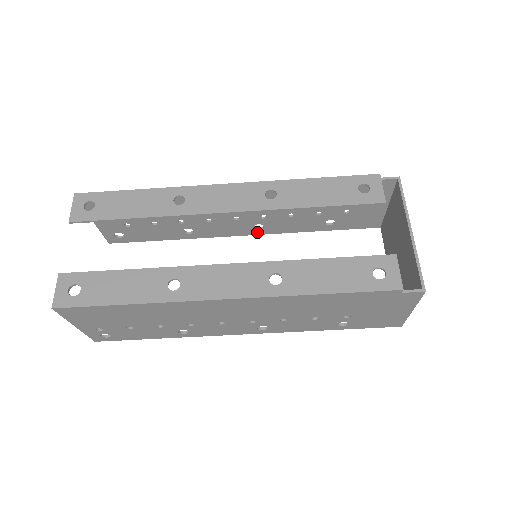
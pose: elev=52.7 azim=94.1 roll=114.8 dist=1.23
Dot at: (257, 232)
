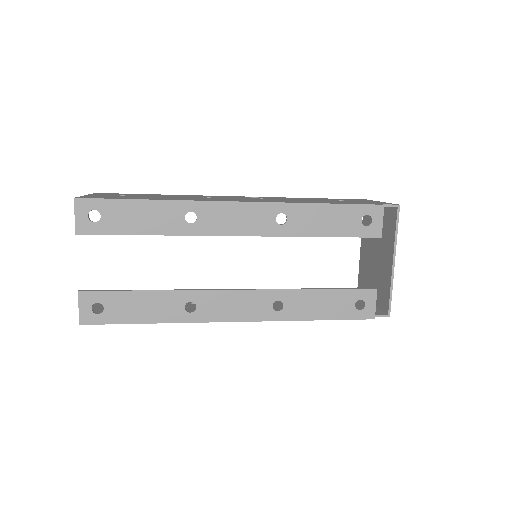
Dot at: occluded
